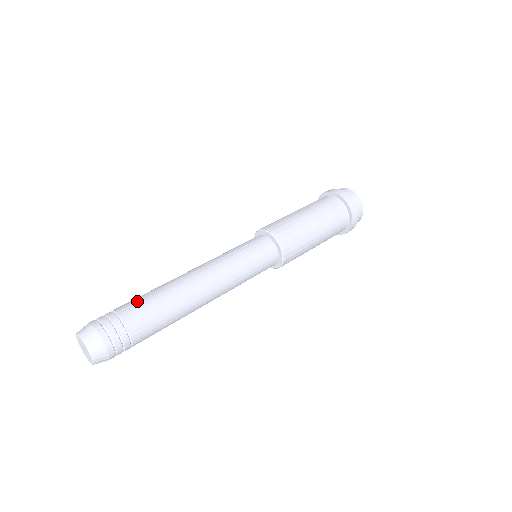
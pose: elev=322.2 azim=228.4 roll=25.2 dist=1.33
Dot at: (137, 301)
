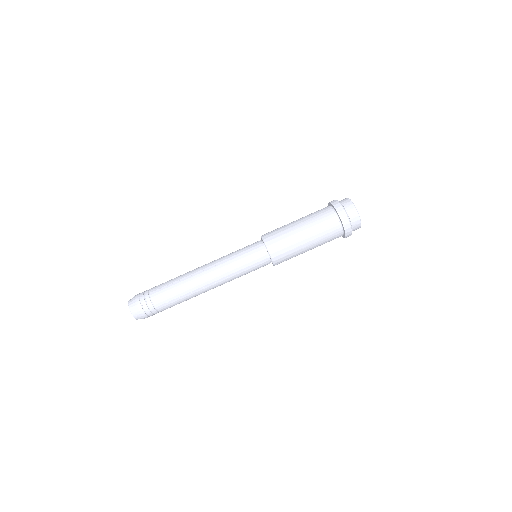
Dot at: (169, 302)
